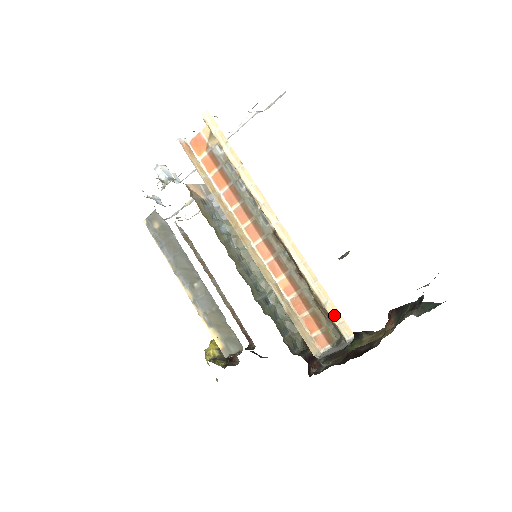
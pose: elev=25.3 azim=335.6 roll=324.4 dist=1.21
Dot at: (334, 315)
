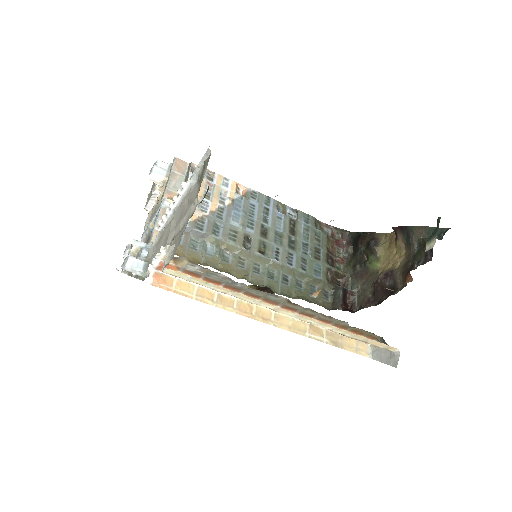
Dot at: (377, 345)
